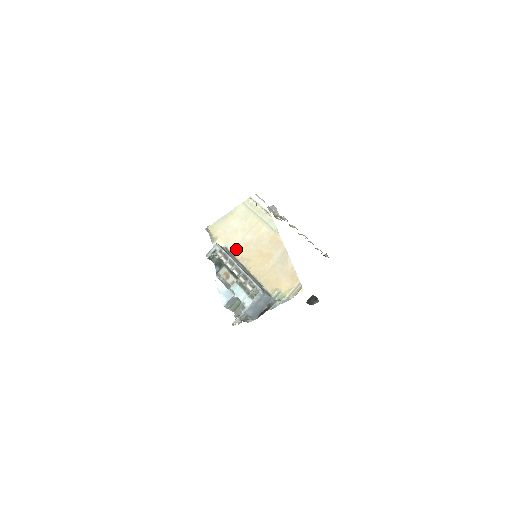
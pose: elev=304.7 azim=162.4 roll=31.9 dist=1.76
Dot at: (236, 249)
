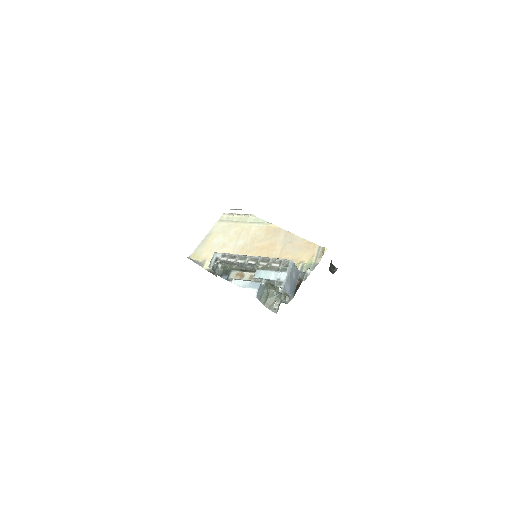
Dot at: occluded
